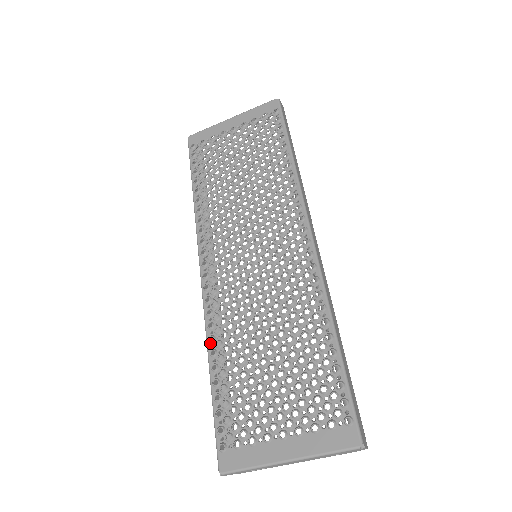
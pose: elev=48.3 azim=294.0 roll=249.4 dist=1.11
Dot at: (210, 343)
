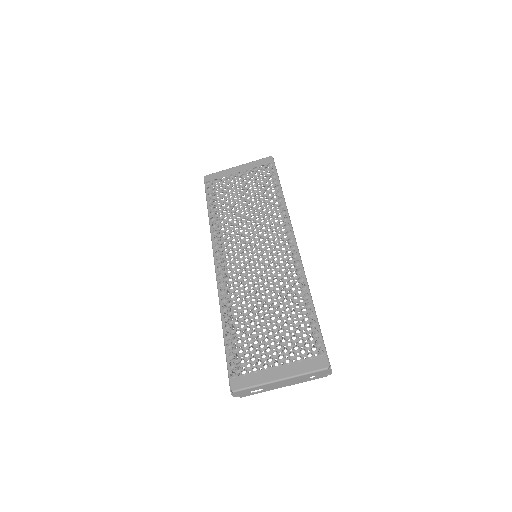
Dot at: (223, 310)
